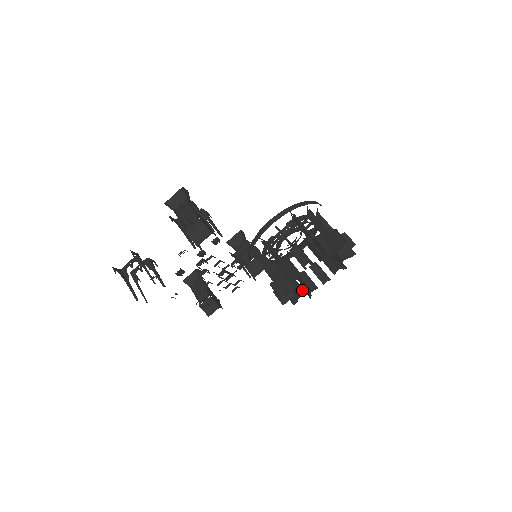
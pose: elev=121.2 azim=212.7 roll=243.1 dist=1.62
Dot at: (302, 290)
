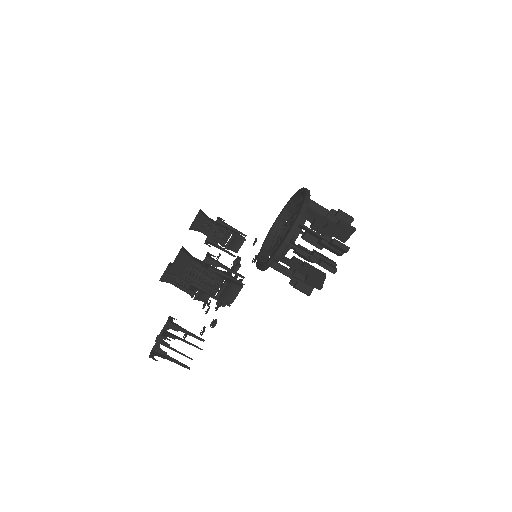
Dot at: occluded
